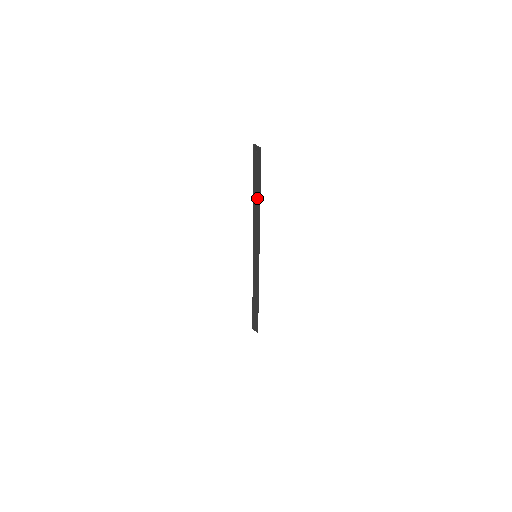
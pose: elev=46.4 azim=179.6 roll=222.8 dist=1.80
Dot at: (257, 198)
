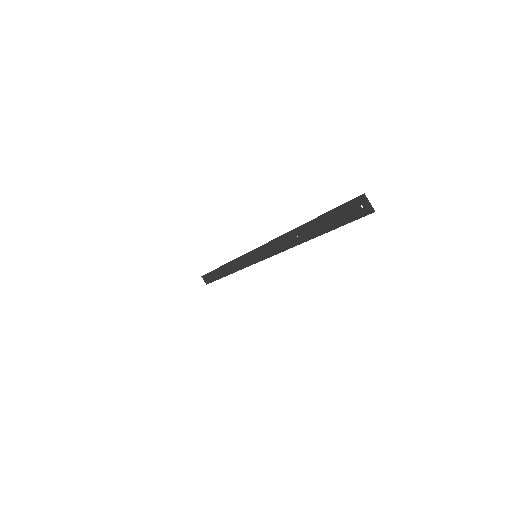
Dot at: (310, 234)
